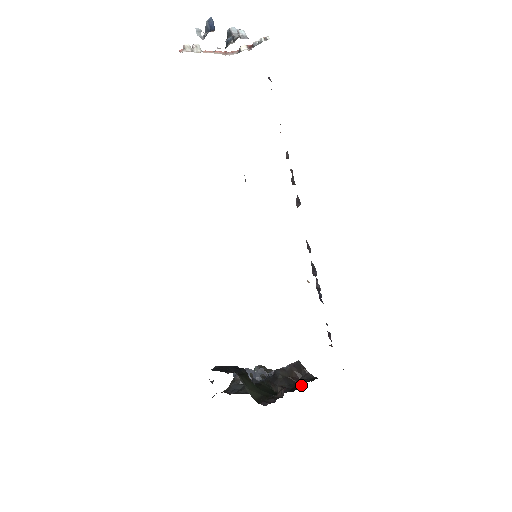
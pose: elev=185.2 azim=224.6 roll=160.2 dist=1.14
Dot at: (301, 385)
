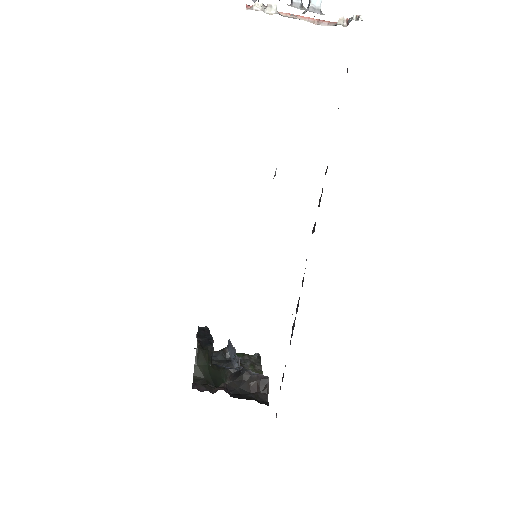
Dot at: (248, 398)
